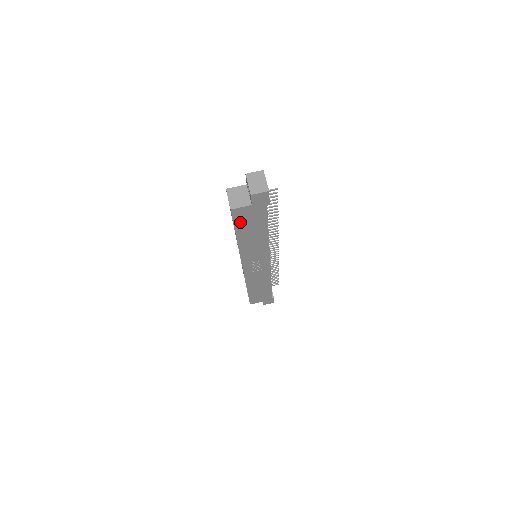
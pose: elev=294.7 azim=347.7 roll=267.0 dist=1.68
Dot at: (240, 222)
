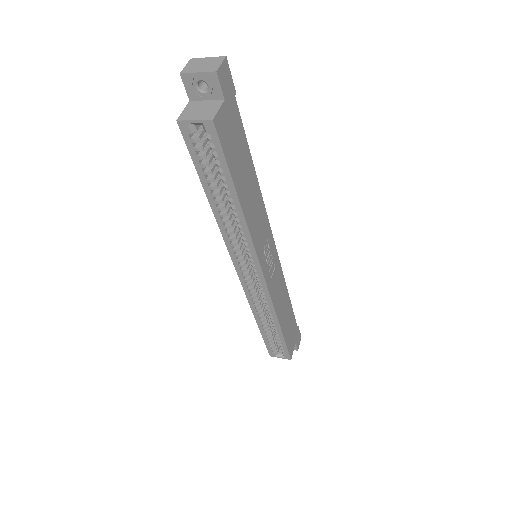
Dot at: (229, 153)
